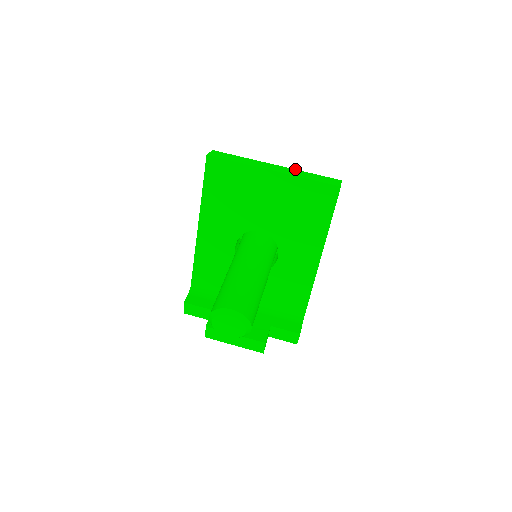
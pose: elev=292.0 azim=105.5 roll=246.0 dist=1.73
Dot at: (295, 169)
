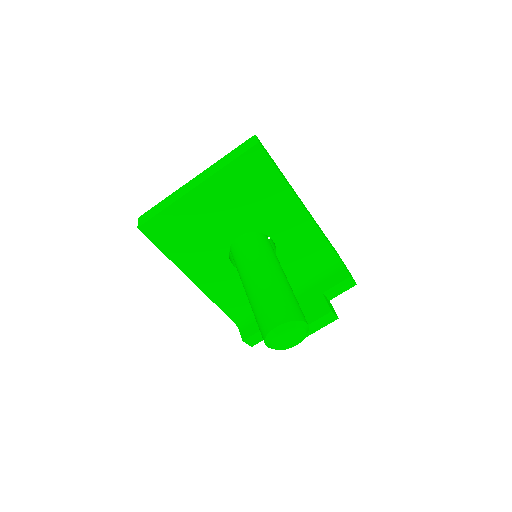
Dot at: (212, 165)
